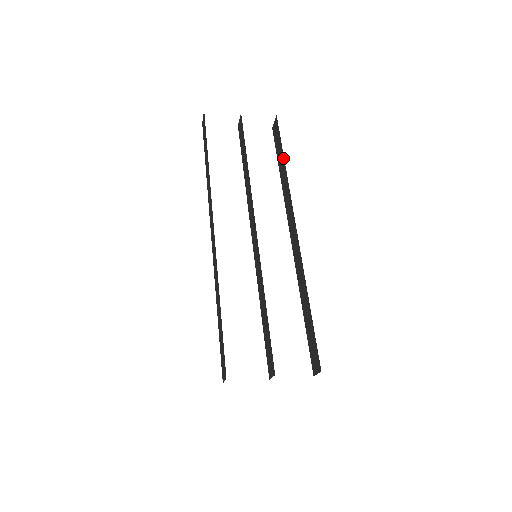
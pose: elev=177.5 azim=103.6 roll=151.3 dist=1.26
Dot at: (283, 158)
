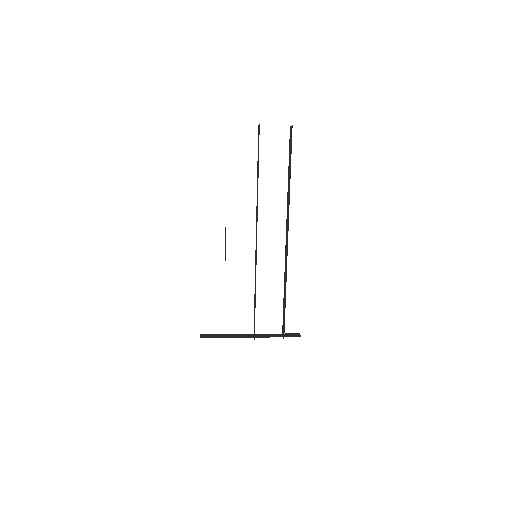
Dot at: (290, 173)
